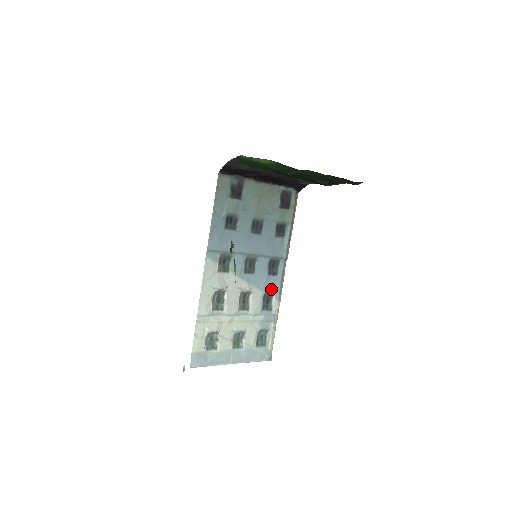
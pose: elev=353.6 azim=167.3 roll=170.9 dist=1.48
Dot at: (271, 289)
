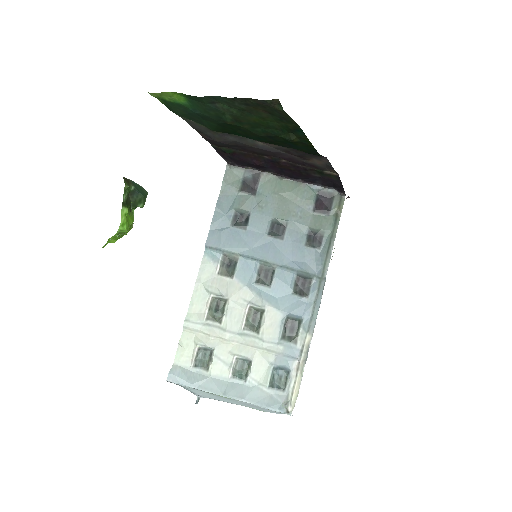
Dot at: (296, 314)
